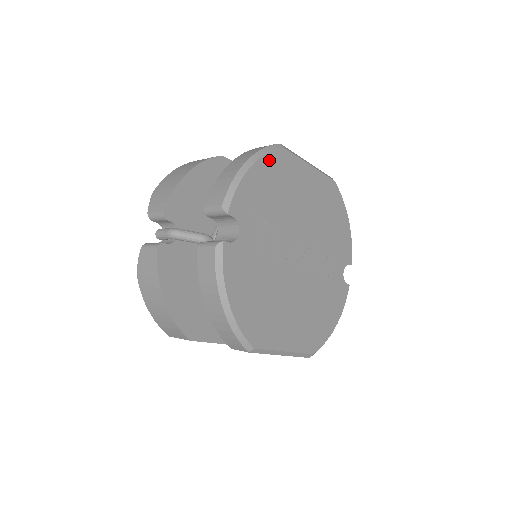
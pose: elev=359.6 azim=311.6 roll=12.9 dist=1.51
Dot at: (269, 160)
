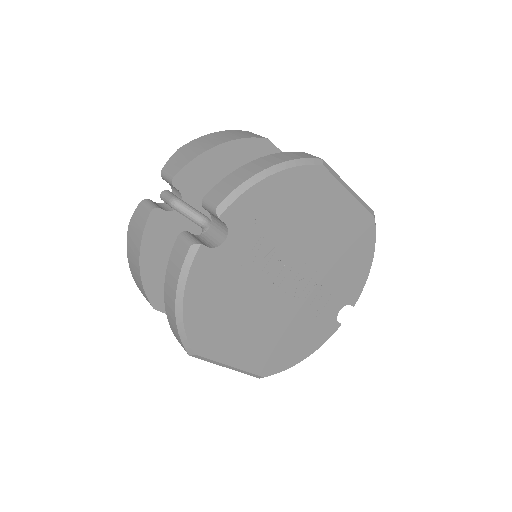
Dot at: (297, 174)
